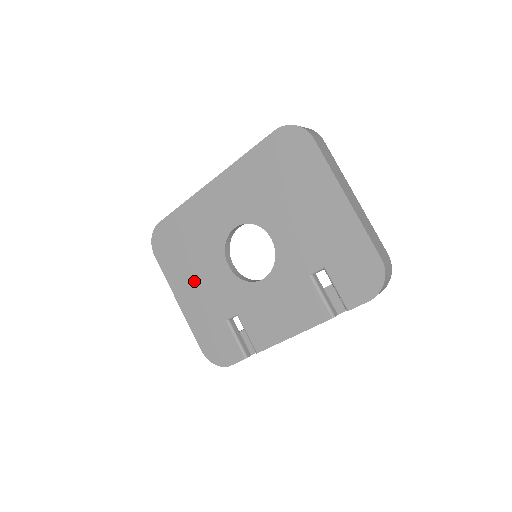
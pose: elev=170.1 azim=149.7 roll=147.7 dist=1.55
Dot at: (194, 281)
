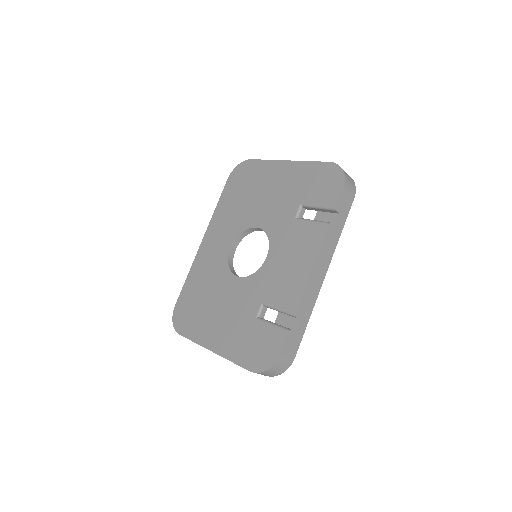
Dot at: (217, 317)
